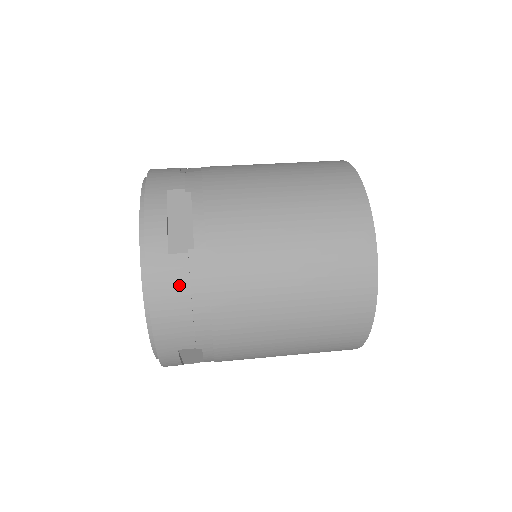
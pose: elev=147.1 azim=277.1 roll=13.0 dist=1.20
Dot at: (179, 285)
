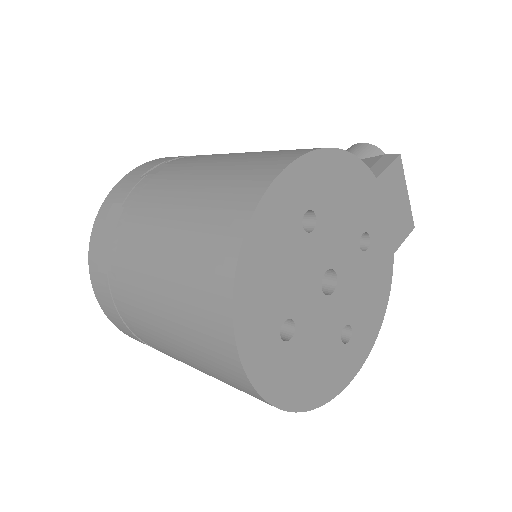
Dot at: (108, 300)
